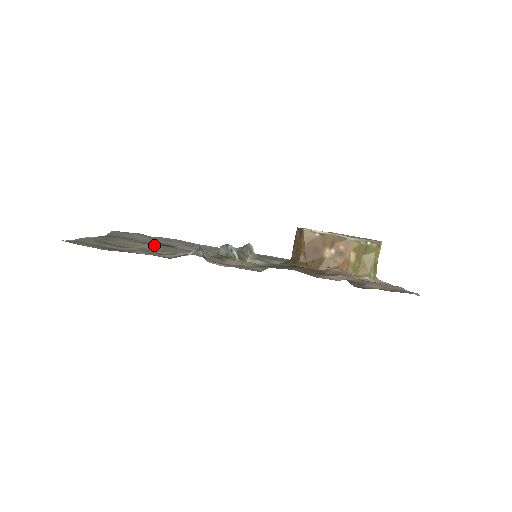
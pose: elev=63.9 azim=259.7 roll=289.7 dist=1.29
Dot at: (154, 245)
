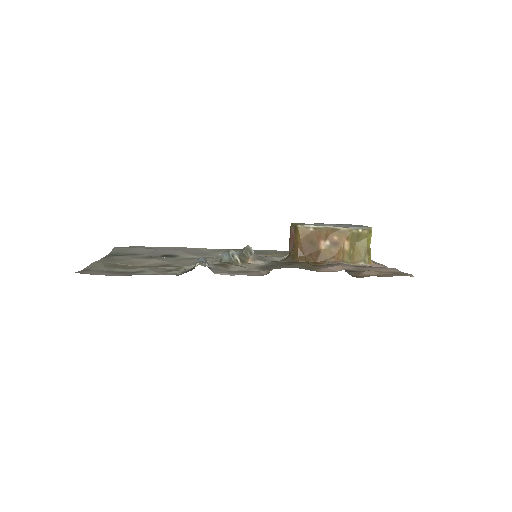
Dot at: (158, 259)
